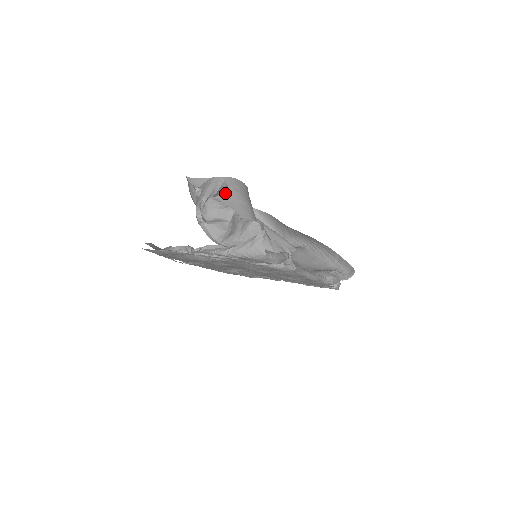
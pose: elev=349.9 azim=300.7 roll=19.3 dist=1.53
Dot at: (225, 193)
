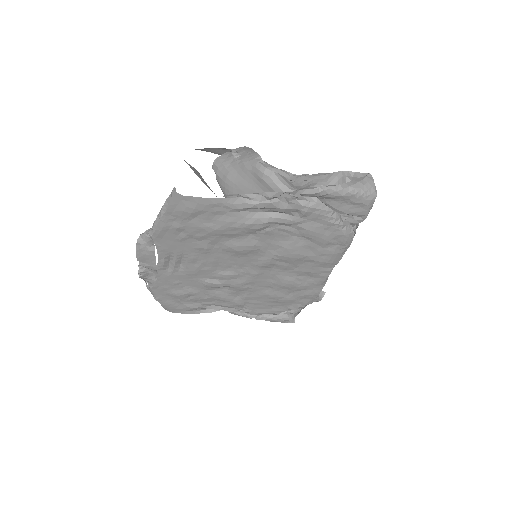
Dot at: occluded
